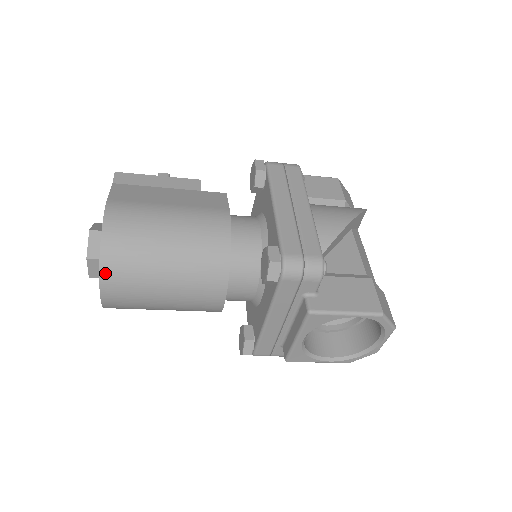
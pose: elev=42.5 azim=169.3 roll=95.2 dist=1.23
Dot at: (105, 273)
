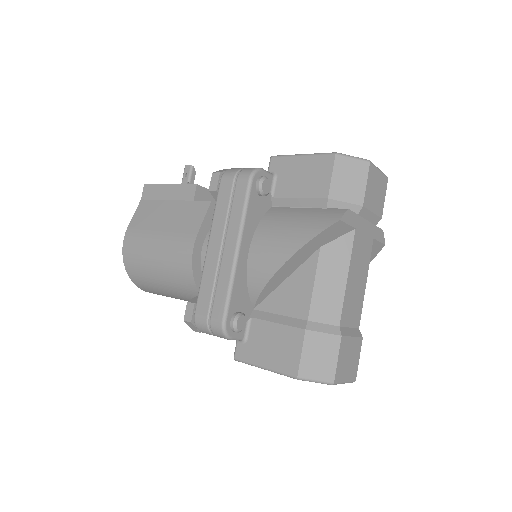
Dot at: (138, 286)
